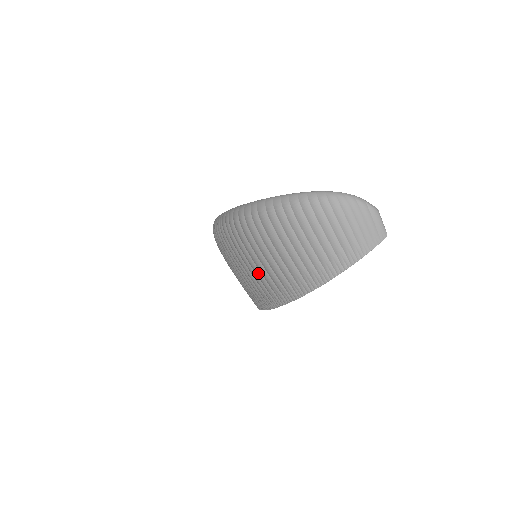
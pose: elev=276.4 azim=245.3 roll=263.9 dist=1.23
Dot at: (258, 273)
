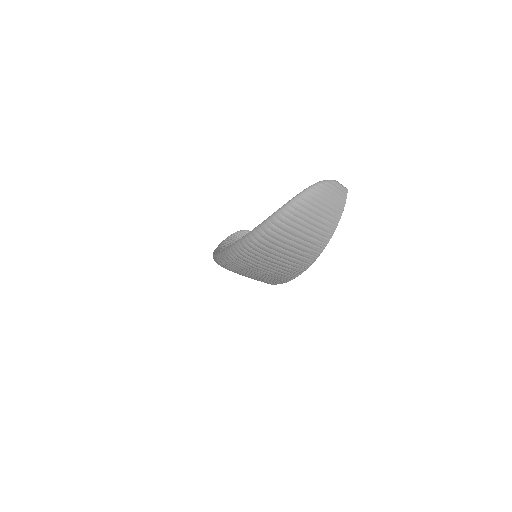
Dot at: (287, 258)
